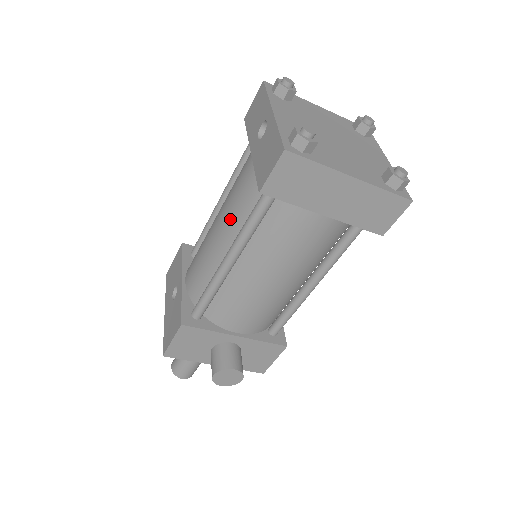
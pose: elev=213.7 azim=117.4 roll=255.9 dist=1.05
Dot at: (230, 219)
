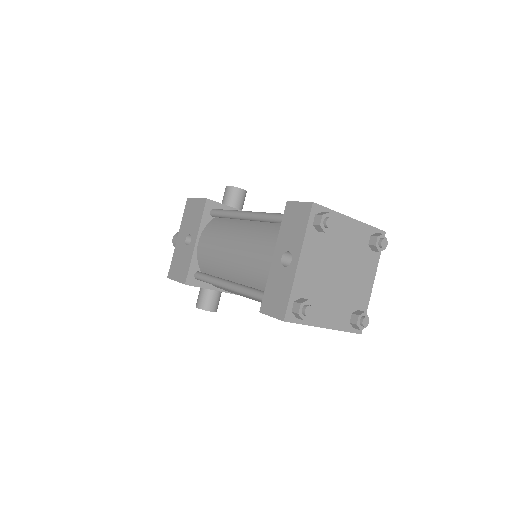
Dot at: (241, 267)
